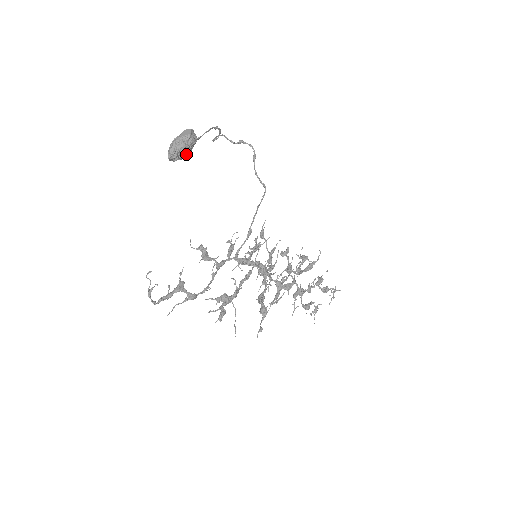
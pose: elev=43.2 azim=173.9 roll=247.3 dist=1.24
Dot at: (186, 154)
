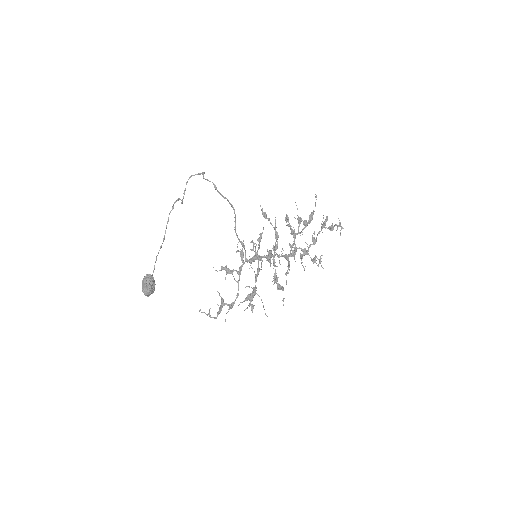
Dot at: (153, 290)
